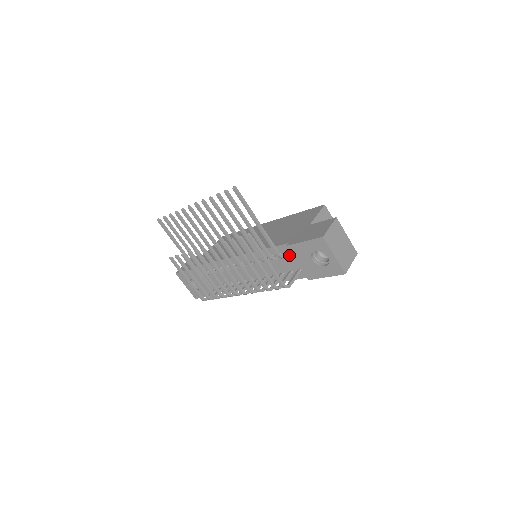
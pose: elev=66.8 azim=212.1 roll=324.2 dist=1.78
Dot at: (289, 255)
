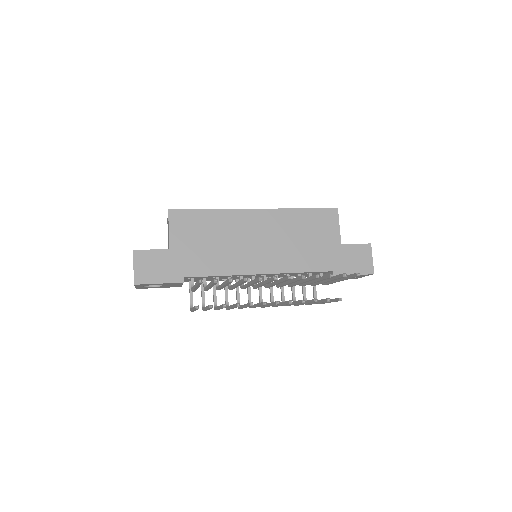
Dot at: (320, 273)
